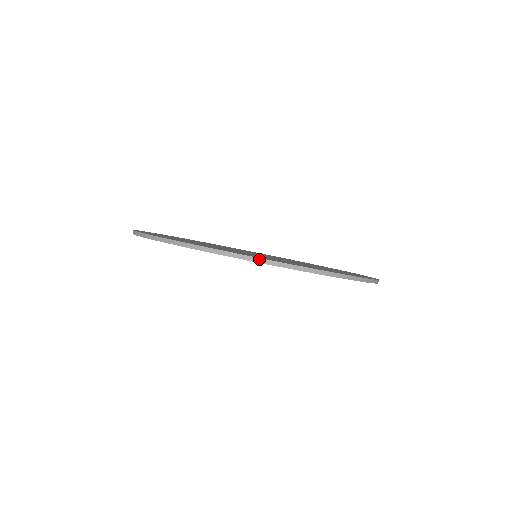
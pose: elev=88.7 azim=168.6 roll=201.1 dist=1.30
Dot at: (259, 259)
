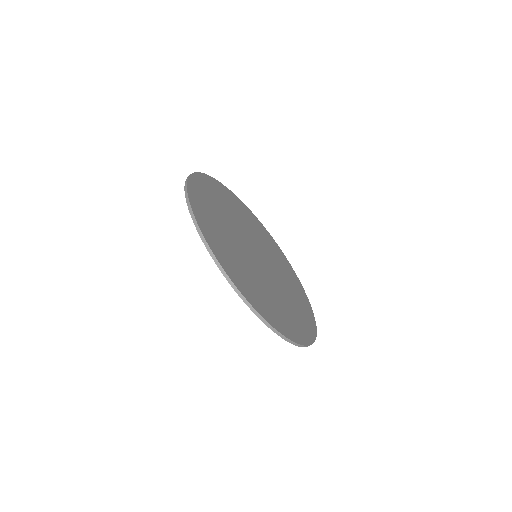
Dot at: occluded
